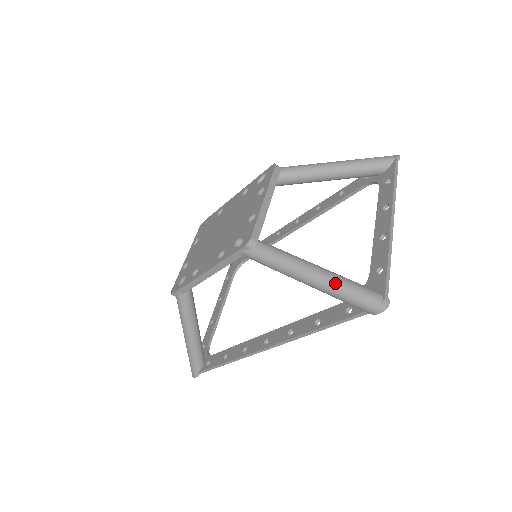
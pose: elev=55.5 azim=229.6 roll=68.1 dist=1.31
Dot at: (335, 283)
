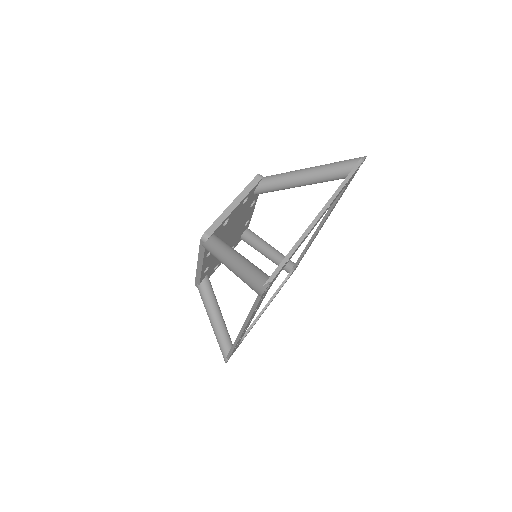
Dot at: (241, 269)
